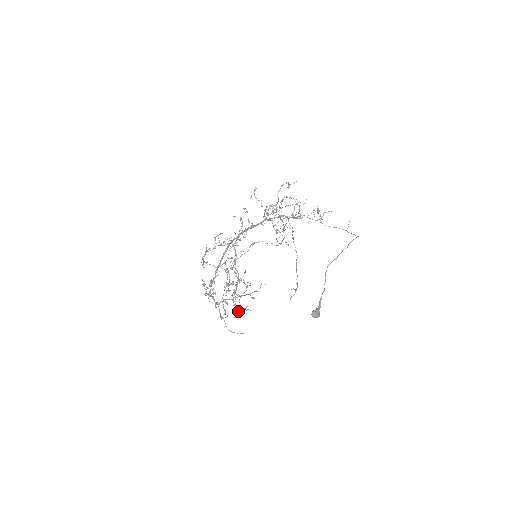
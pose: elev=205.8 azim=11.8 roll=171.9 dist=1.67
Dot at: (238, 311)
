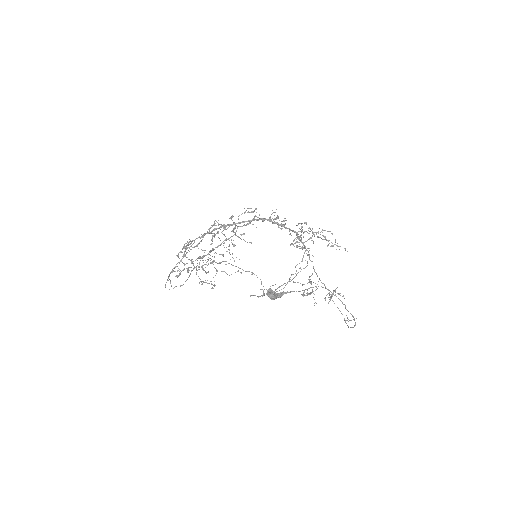
Dot at: occluded
